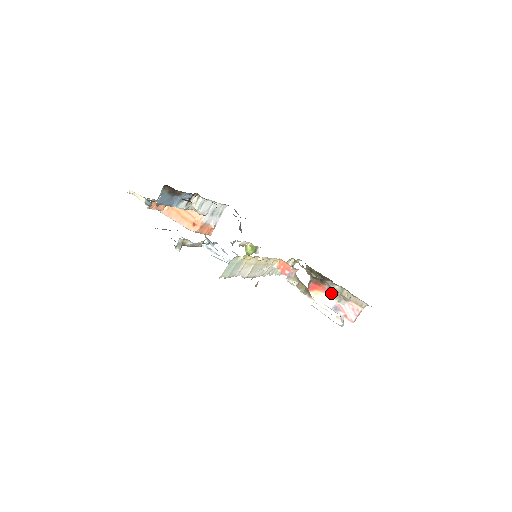
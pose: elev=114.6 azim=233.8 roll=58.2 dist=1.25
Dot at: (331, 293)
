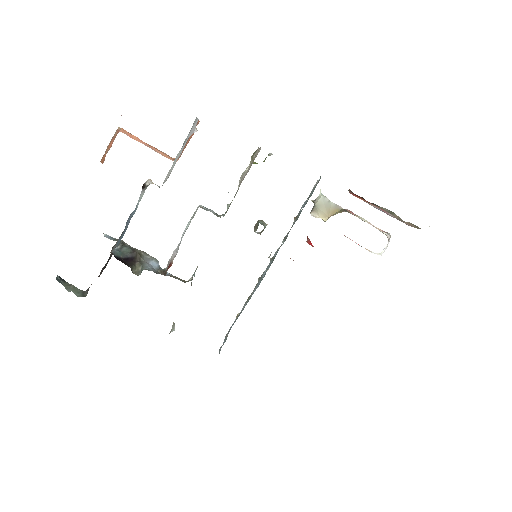
Dot at: occluded
